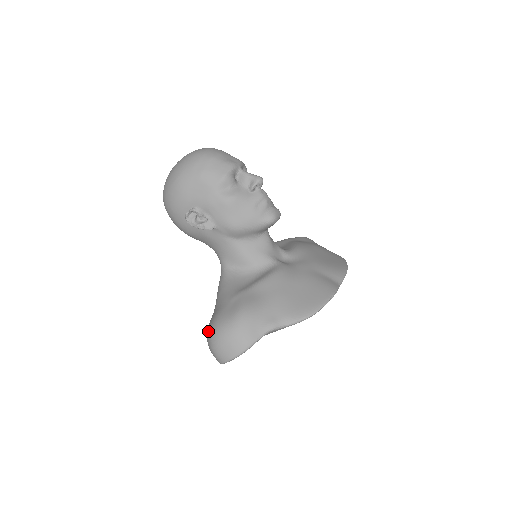
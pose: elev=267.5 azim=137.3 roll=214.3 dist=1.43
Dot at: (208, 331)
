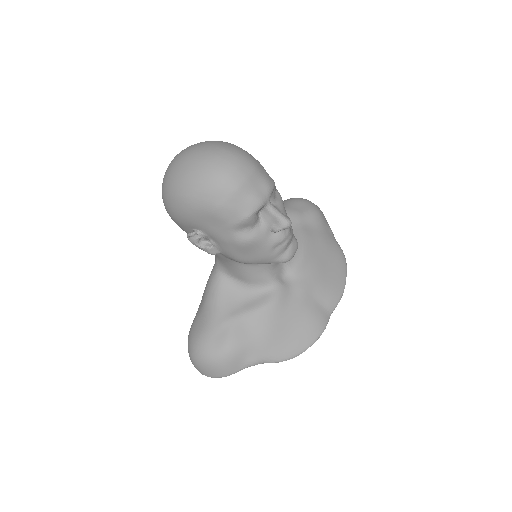
Dot at: (190, 343)
